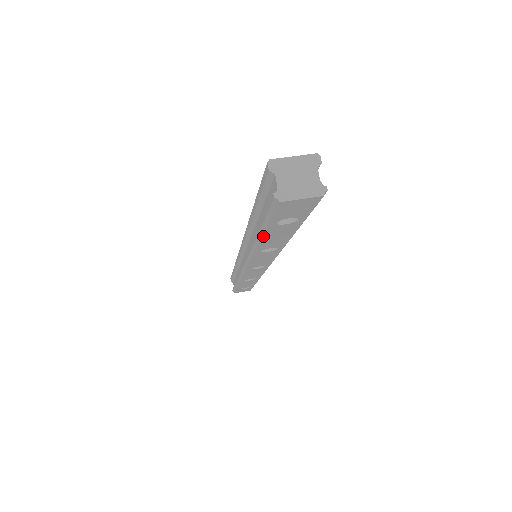
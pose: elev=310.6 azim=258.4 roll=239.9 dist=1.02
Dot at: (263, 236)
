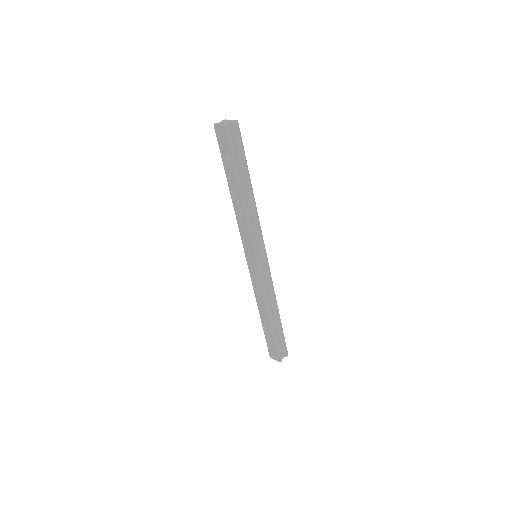
Dot at: (226, 176)
